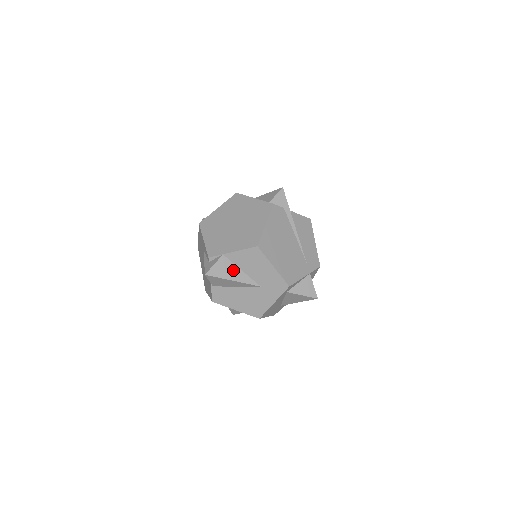
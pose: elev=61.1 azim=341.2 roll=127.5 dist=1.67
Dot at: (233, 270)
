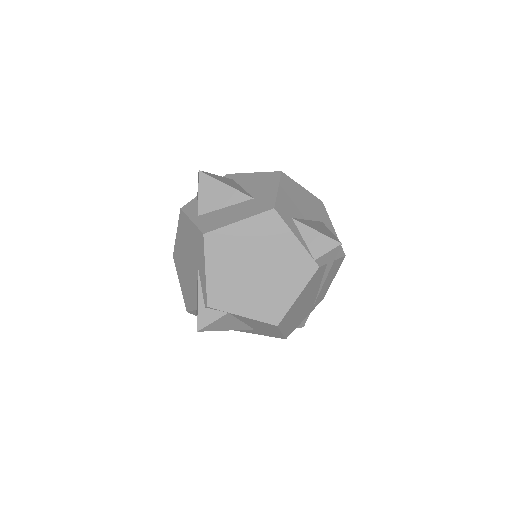
Dot at: (232, 323)
